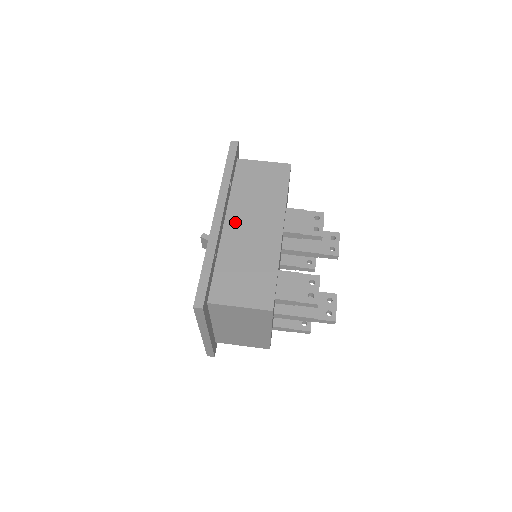
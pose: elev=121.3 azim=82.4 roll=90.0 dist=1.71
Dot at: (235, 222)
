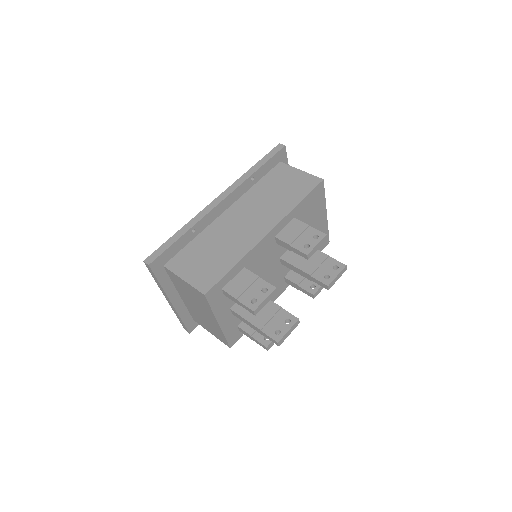
Dot at: (235, 212)
